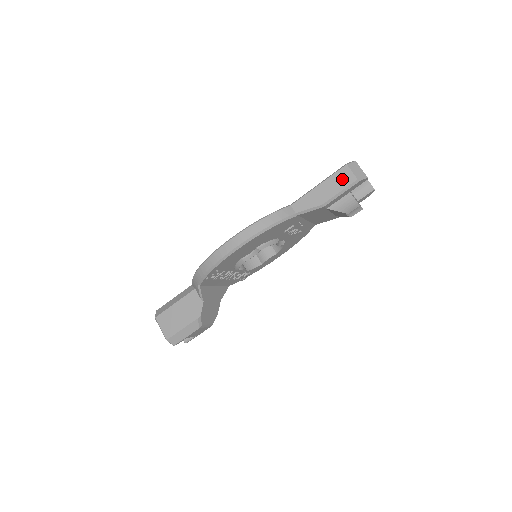
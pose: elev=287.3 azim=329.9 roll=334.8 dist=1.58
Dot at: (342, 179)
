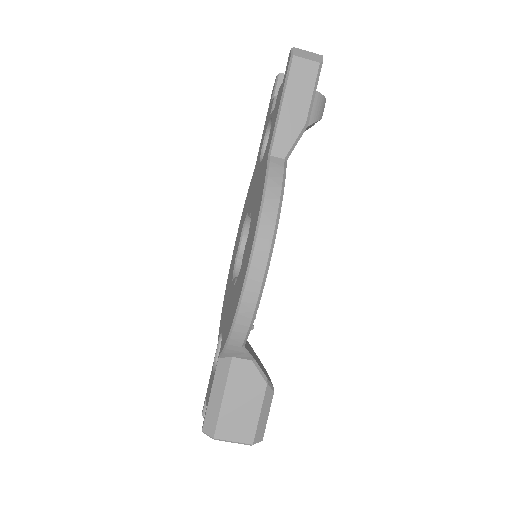
Dot at: (303, 76)
